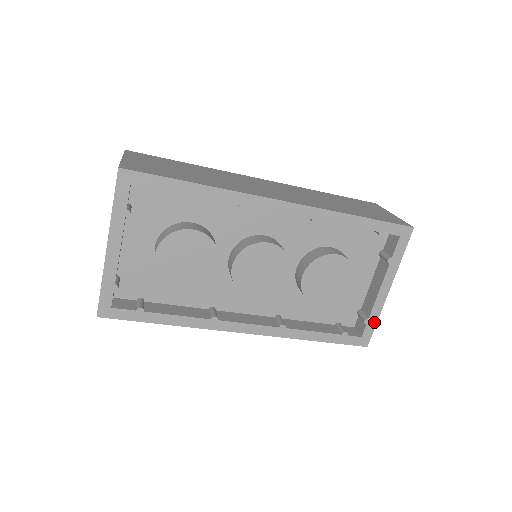
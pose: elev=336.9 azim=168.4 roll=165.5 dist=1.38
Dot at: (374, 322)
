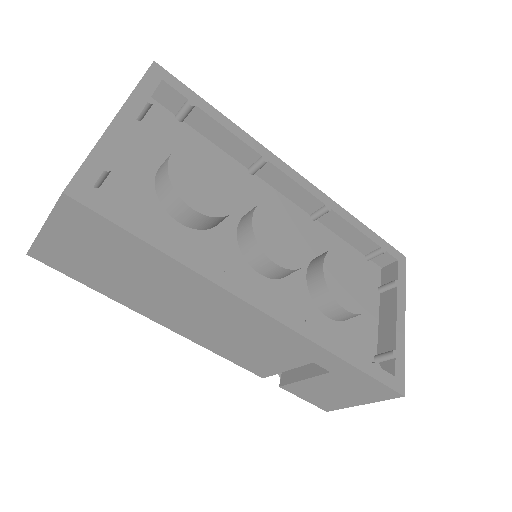
Dot at: (402, 358)
